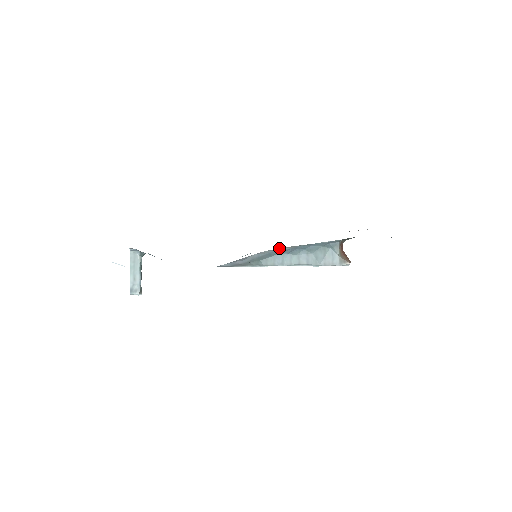
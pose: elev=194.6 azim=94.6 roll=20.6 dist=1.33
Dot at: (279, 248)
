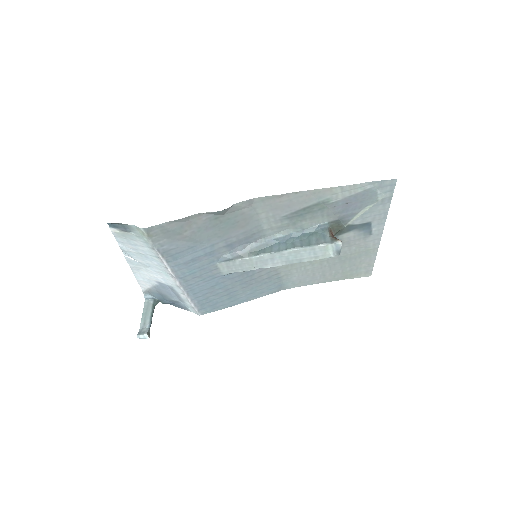
Dot at: (274, 235)
